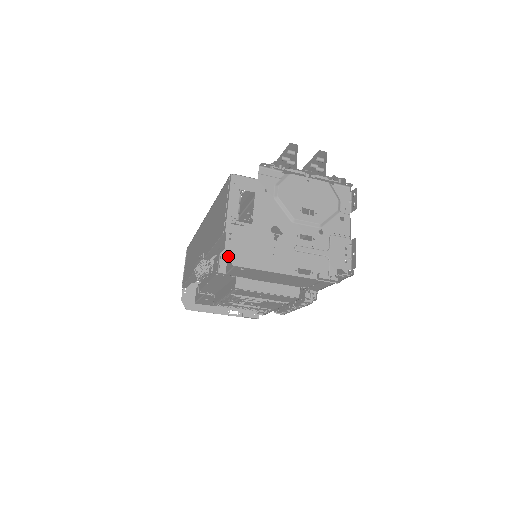
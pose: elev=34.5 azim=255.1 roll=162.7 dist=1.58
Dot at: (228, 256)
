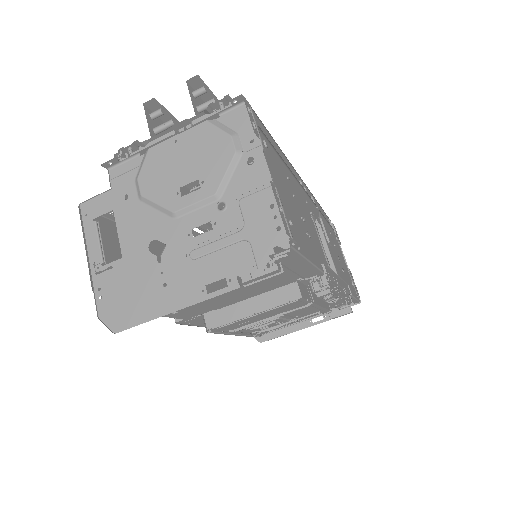
Dot at: (105, 323)
